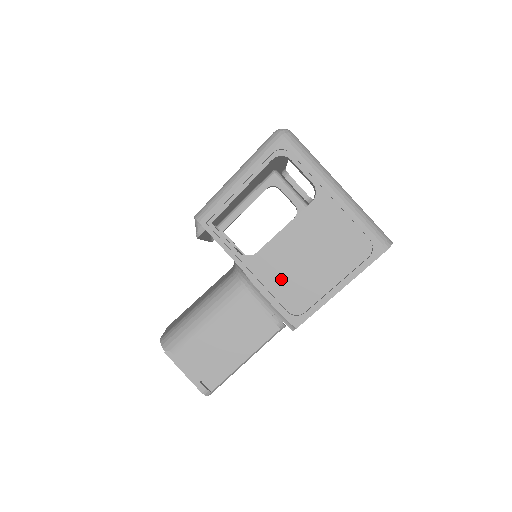
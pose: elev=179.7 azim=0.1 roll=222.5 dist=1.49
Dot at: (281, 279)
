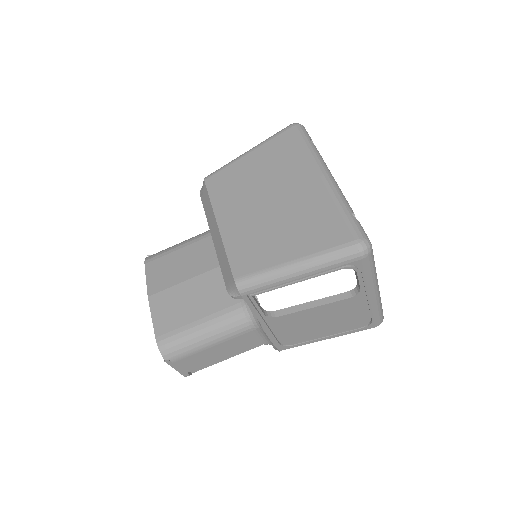
Dot at: (288, 330)
